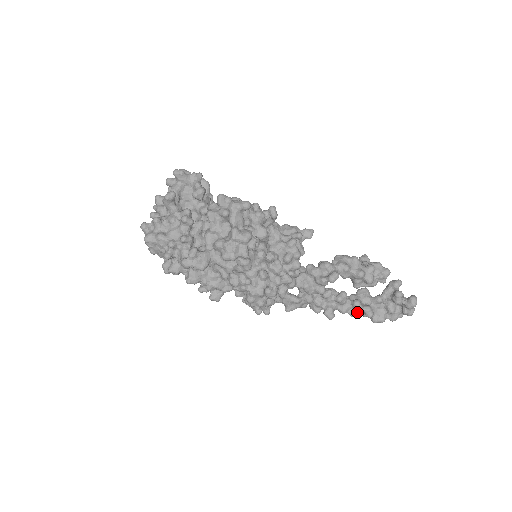
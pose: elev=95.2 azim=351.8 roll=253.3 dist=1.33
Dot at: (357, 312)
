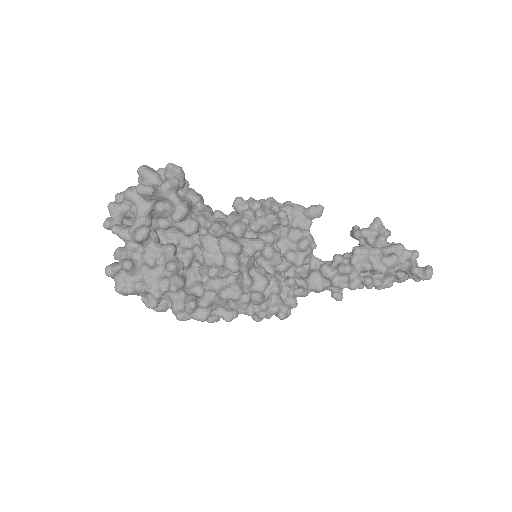
Dot at: occluded
